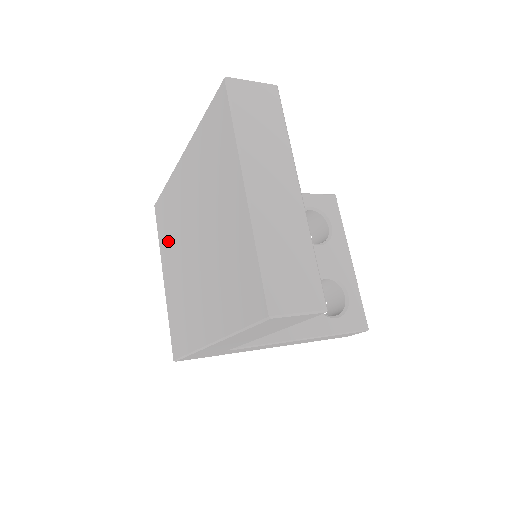
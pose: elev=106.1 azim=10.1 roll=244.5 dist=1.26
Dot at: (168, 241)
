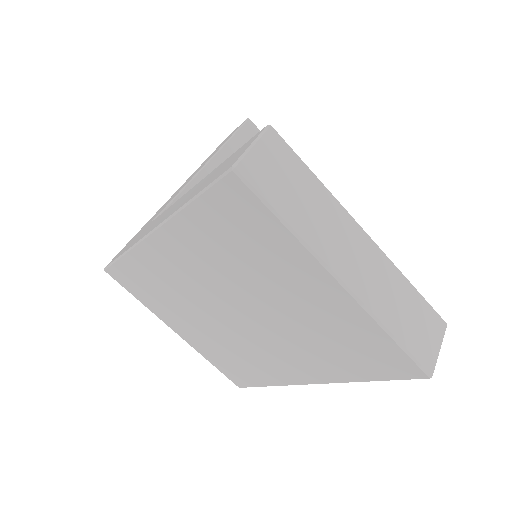
Dot at: (166, 305)
